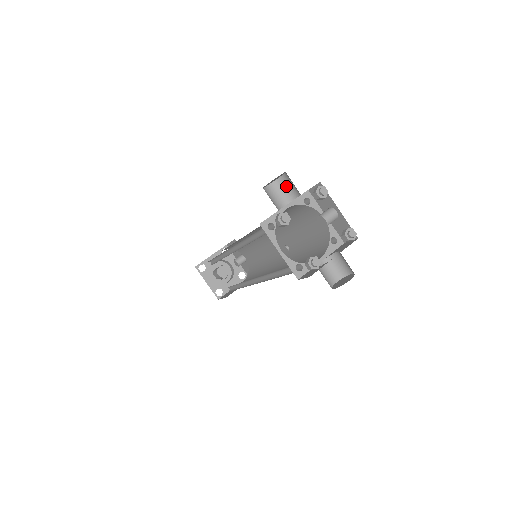
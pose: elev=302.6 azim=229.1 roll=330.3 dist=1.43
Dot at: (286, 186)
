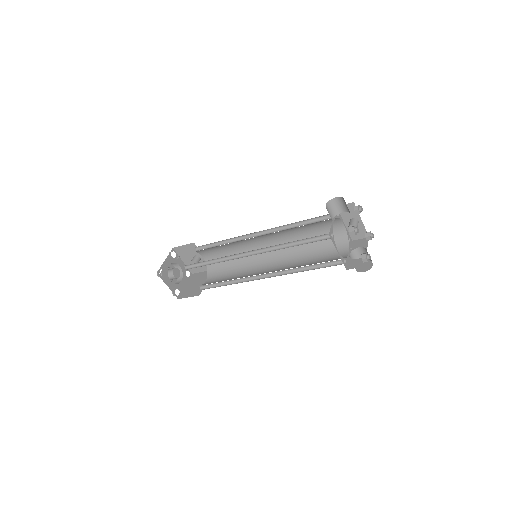
Dot at: (334, 206)
